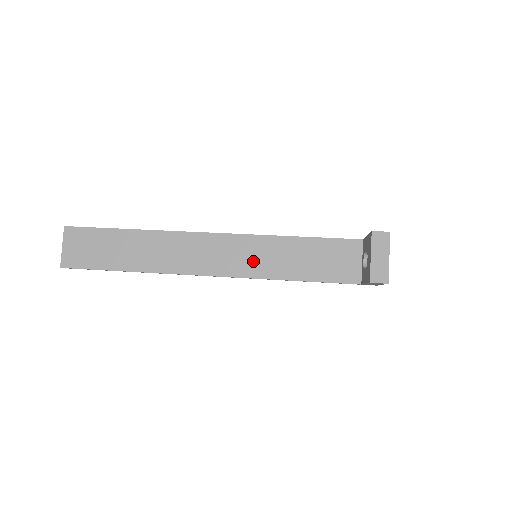
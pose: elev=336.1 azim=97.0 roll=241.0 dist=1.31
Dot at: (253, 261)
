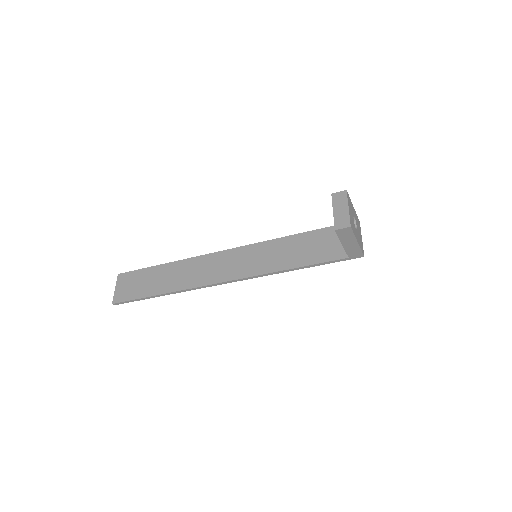
Dot at: (255, 263)
